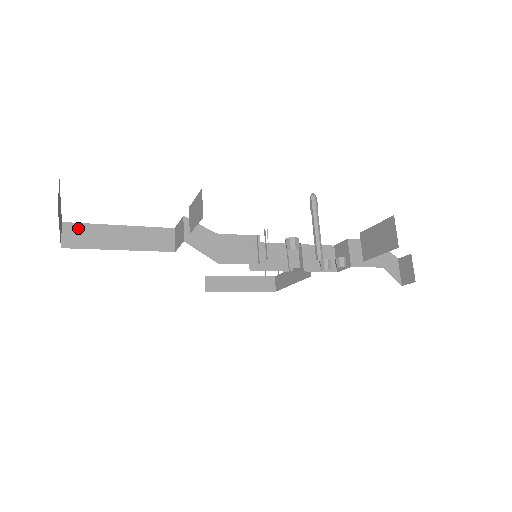
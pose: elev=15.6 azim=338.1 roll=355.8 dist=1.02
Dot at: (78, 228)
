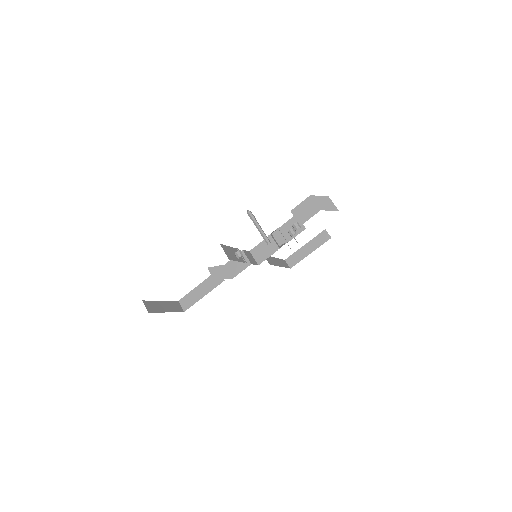
Dot at: (185, 299)
